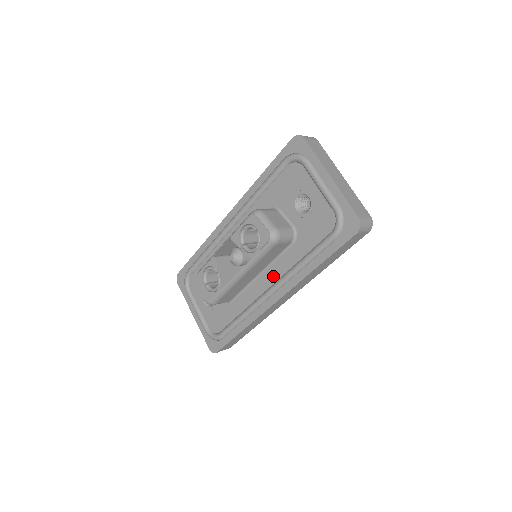
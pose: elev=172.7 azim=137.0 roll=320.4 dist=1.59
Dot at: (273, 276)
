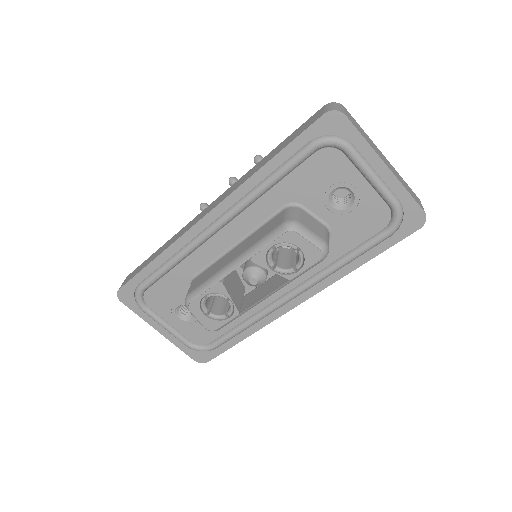
Dot at: occluded
